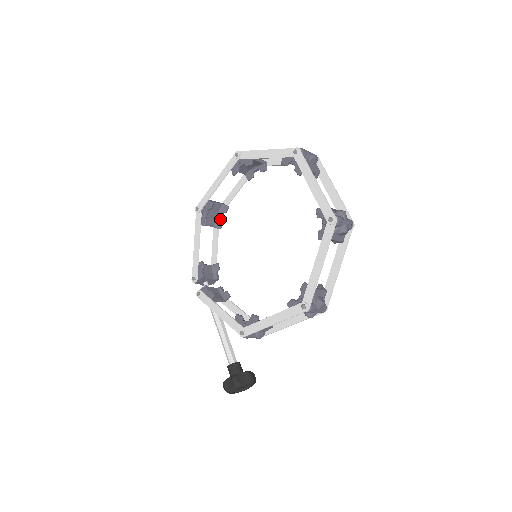
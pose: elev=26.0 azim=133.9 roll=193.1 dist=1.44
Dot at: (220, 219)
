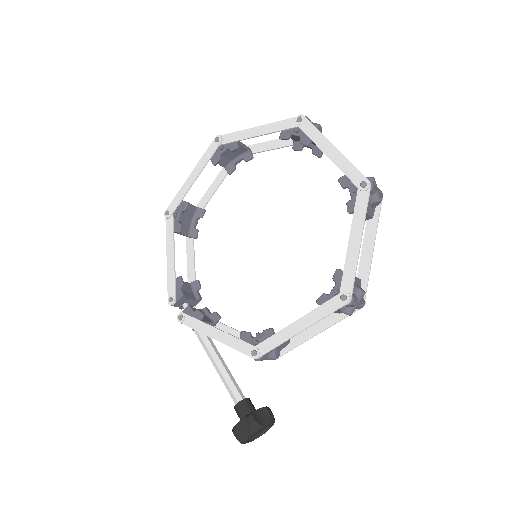
Dot at: (195, 226)
